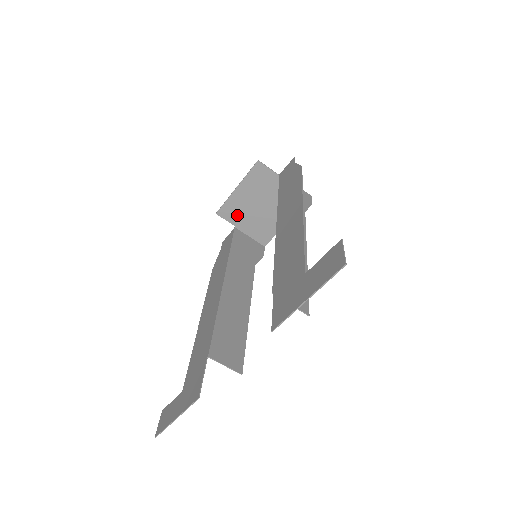
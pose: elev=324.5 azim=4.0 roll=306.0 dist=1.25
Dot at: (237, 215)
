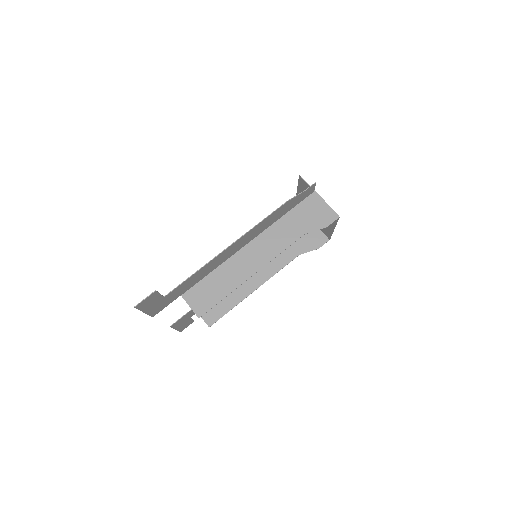
Dot at: occluded
